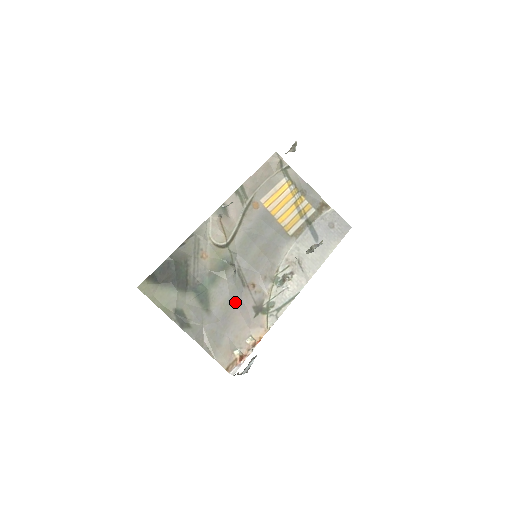
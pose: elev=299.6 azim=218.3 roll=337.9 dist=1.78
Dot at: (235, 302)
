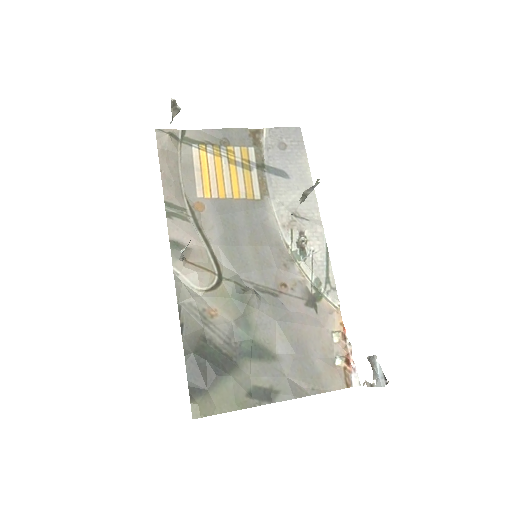
Dot at: (287, 321)
